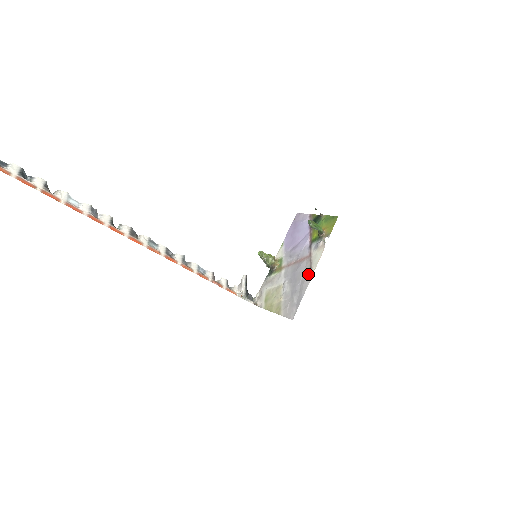
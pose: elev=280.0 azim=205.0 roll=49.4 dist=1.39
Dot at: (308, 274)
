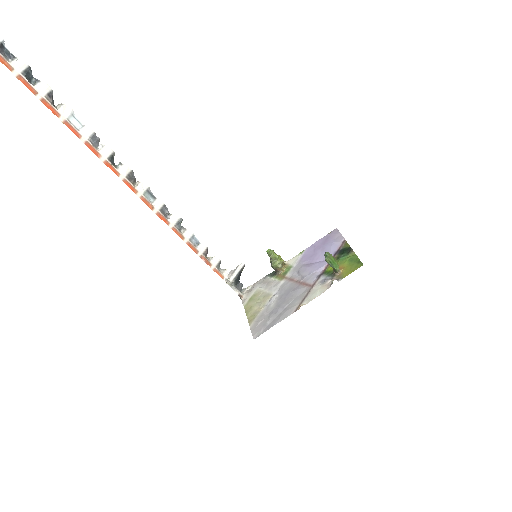
Dot at: (297, 304)
